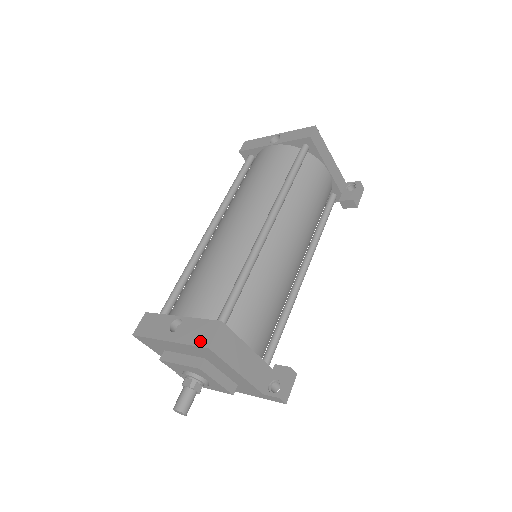
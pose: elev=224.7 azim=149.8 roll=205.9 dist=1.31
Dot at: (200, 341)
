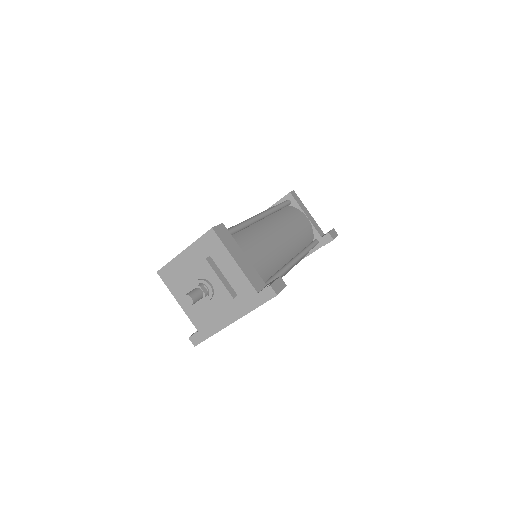
Dot at: (206, 232)
